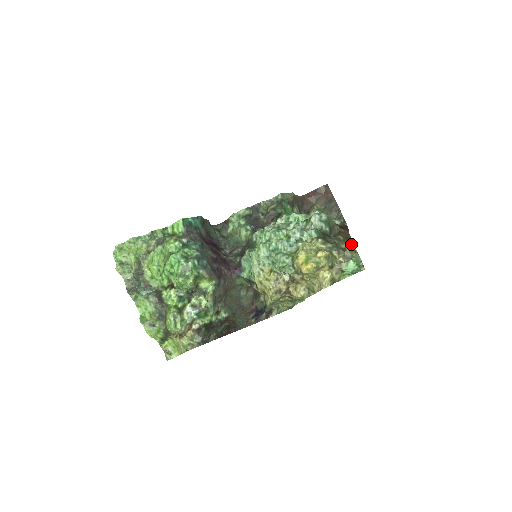
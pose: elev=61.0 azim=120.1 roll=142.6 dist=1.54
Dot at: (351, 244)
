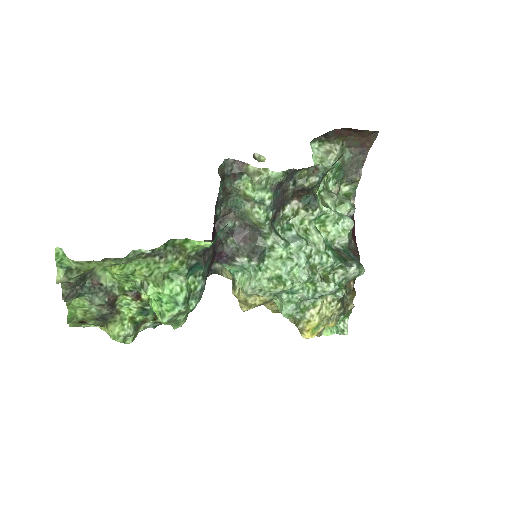
Dot at: (354, 294)
